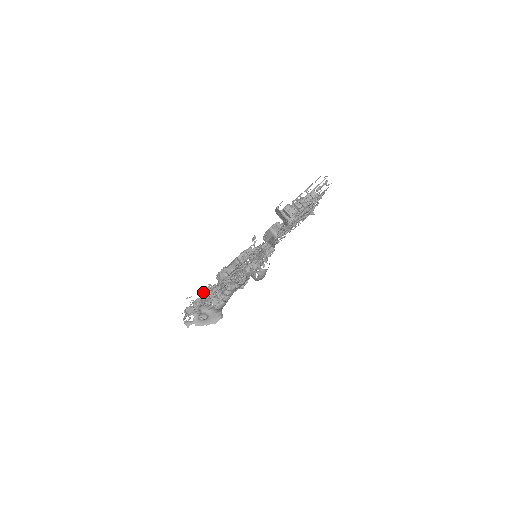
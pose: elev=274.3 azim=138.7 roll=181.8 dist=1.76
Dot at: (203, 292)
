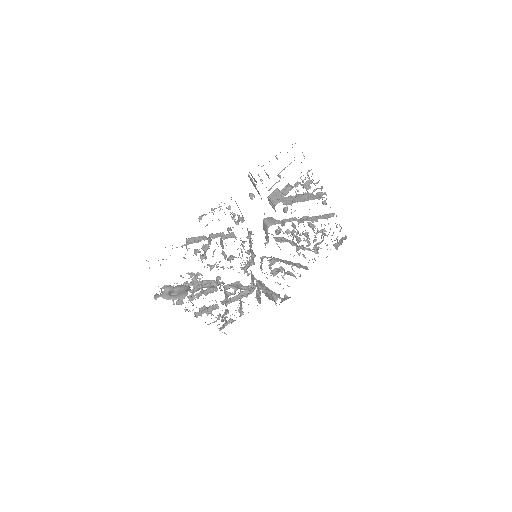
Dot at: occluded
